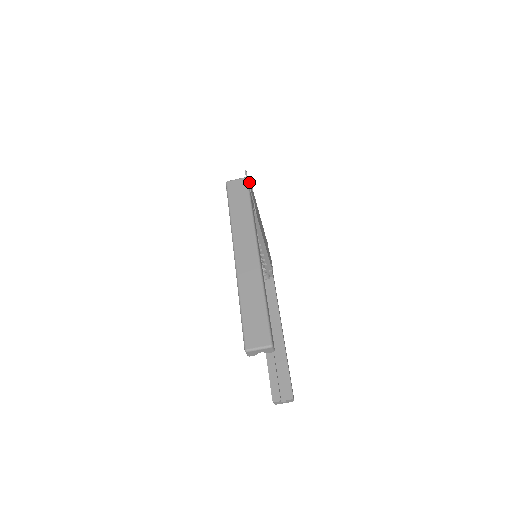
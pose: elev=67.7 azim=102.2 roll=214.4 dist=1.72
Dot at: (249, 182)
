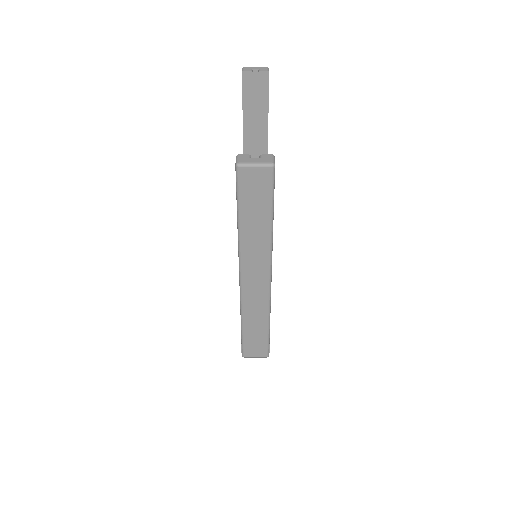
Dot at: occluded
